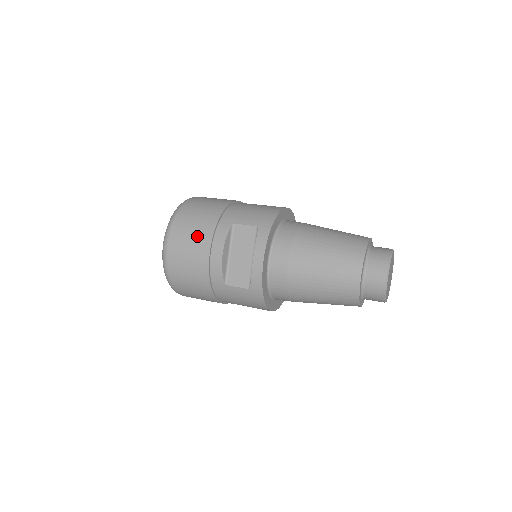
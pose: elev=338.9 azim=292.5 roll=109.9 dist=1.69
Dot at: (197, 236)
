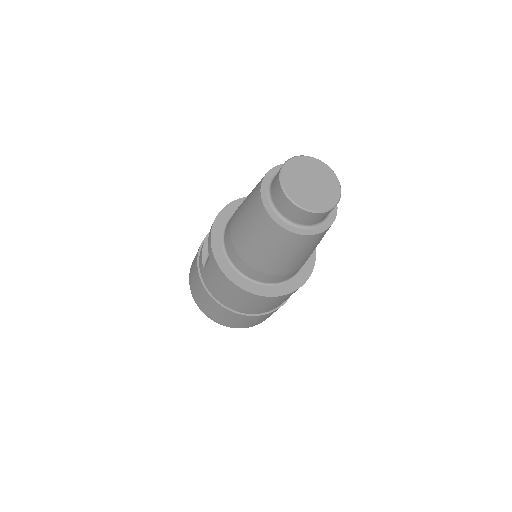
Dot at: occluded
